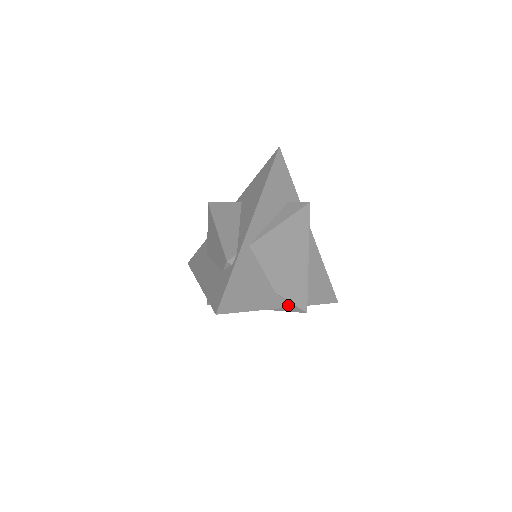
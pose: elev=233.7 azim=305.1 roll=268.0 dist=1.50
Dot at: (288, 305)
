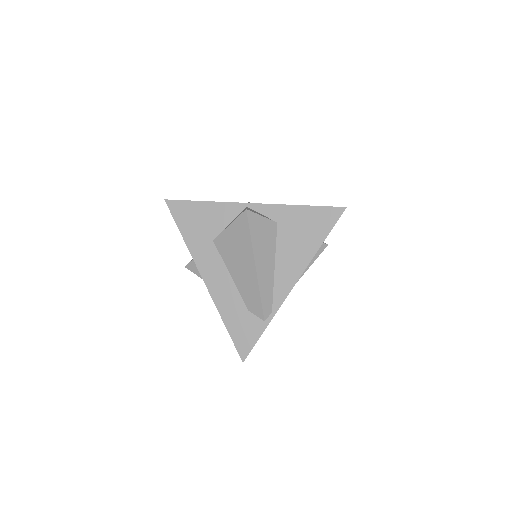
Dot at: occluded
